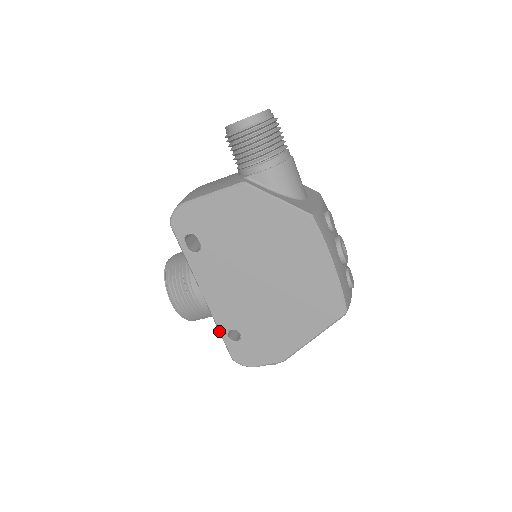
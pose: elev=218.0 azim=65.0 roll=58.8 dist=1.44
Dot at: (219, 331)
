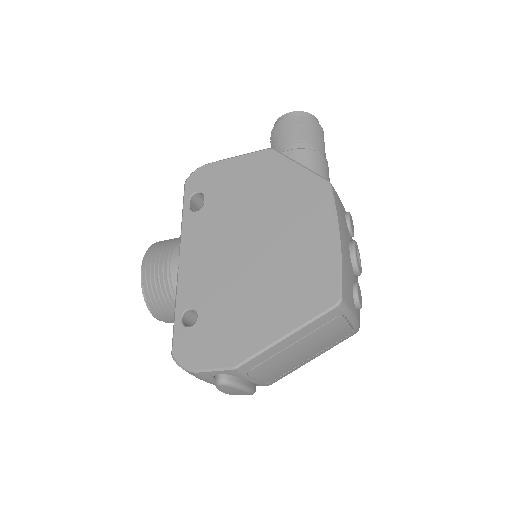
Dot at: (175, 309)
